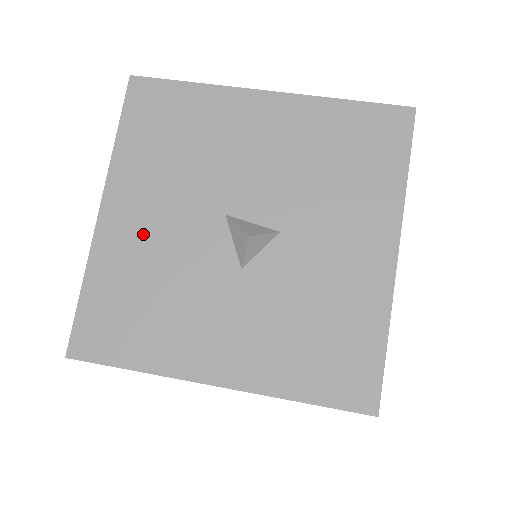
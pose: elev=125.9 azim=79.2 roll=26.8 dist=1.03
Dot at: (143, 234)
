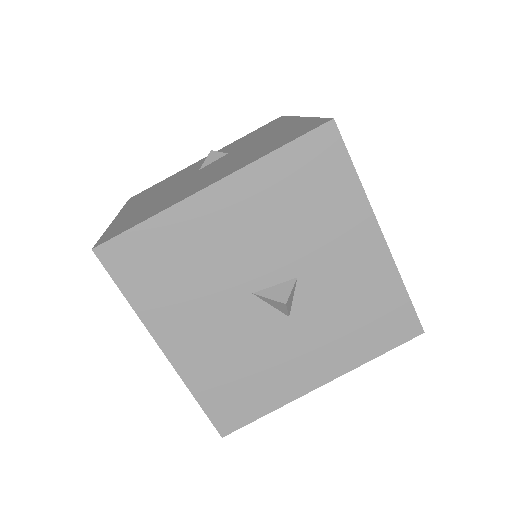
Dot at: (207, 344)
